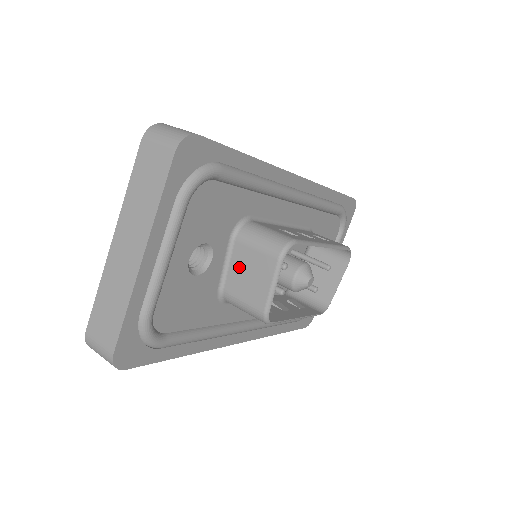
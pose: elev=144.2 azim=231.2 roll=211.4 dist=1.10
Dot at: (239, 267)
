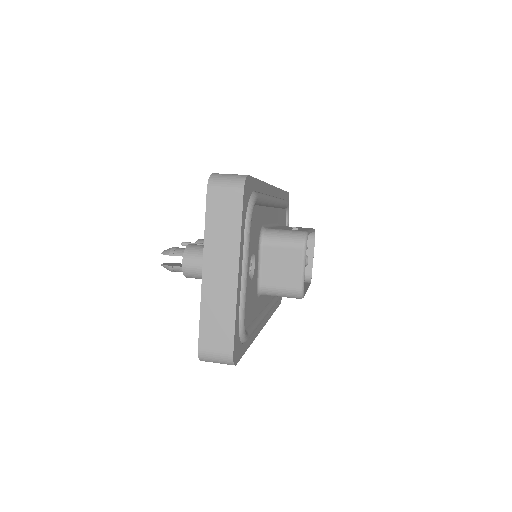
Dot at: (271, 264)
